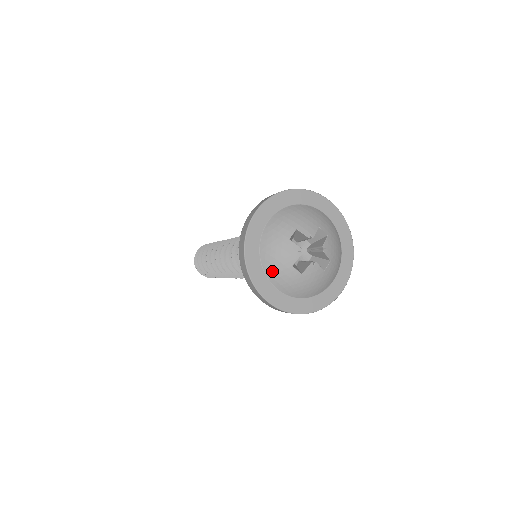
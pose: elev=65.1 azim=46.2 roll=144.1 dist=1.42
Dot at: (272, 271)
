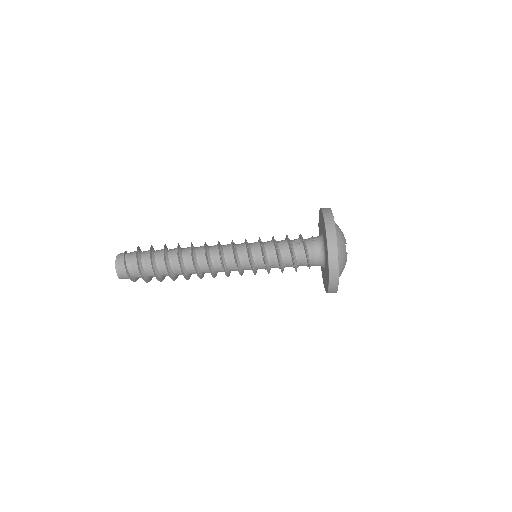
Dot at: (338, 234)
